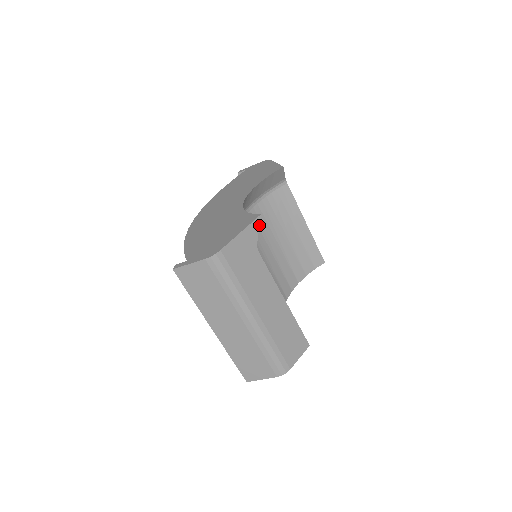
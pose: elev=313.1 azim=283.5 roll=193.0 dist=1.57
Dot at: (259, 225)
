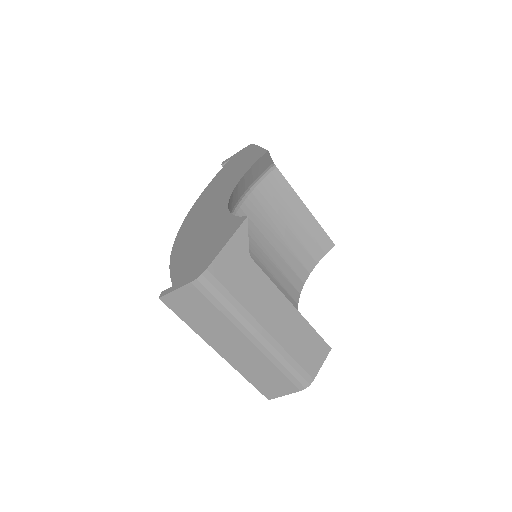
Dot at: (247, 229)
